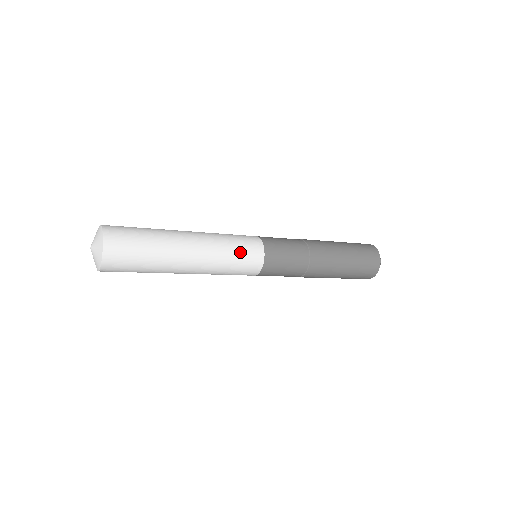
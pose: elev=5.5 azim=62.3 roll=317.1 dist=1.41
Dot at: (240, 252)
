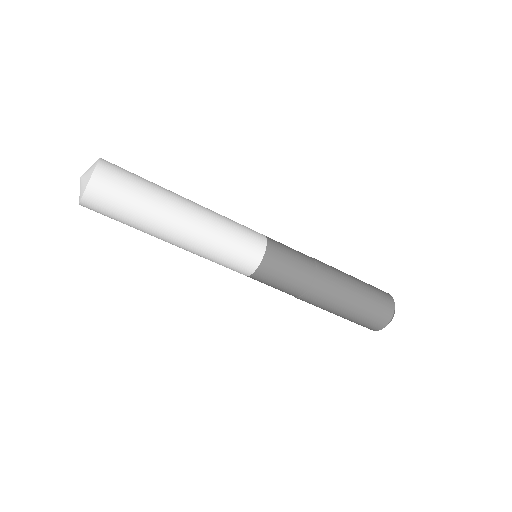
Dot at: (238, 240)
